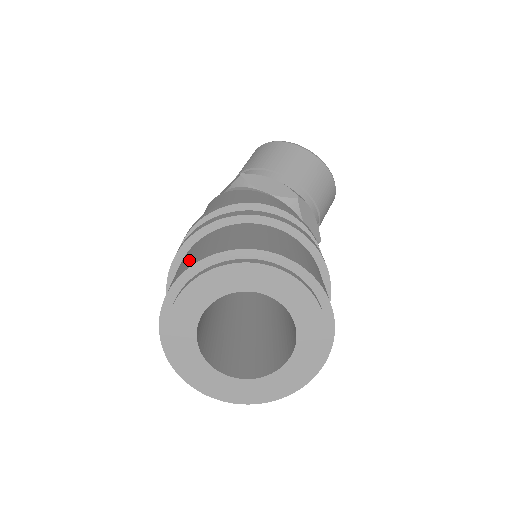
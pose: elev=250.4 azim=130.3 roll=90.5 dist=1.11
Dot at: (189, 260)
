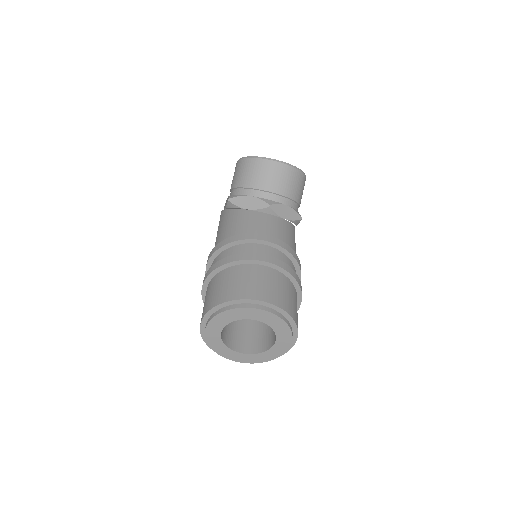
Dot at: (204, 307)
